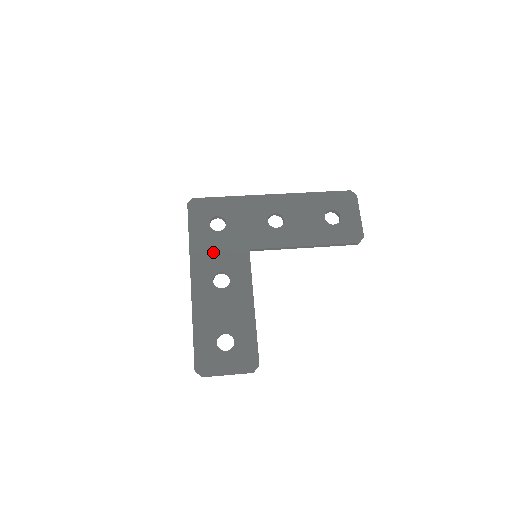
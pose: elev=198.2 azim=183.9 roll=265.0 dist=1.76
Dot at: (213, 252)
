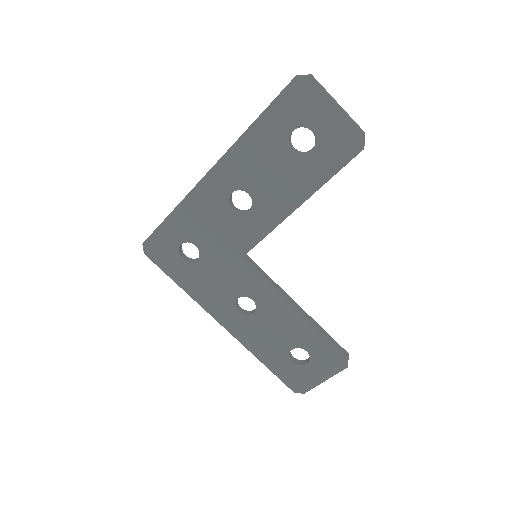
Dot at: (213, 285)
